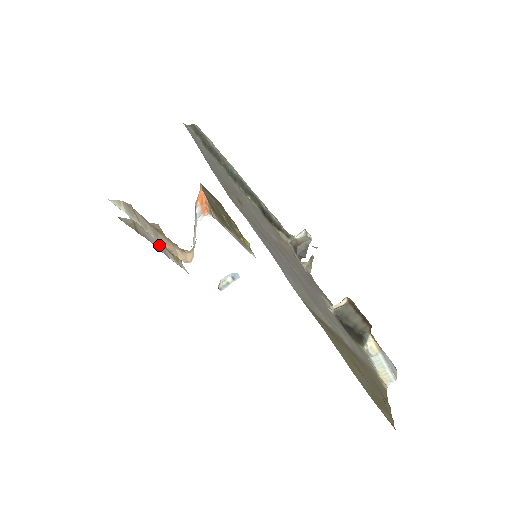
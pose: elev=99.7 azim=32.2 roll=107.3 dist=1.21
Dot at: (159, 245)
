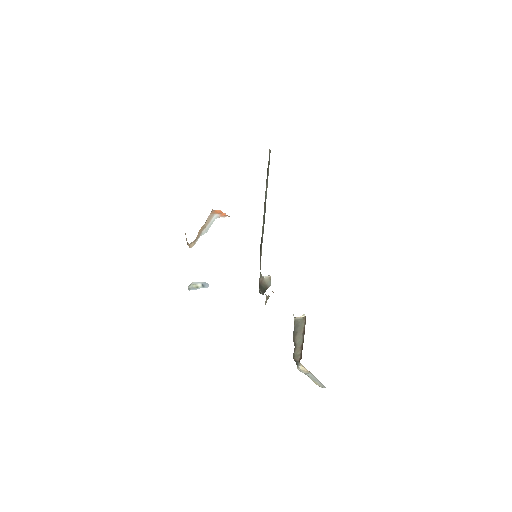
Dot at: occluded
